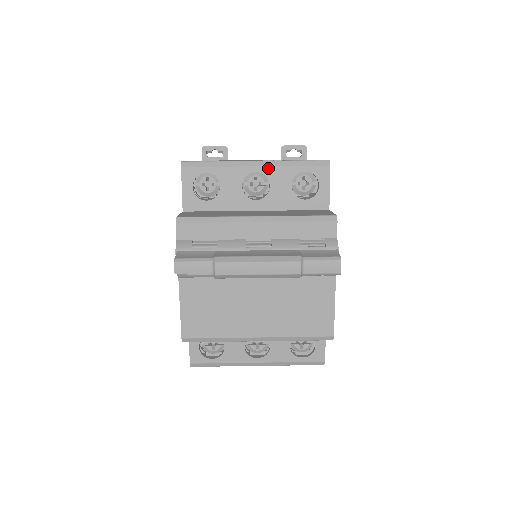
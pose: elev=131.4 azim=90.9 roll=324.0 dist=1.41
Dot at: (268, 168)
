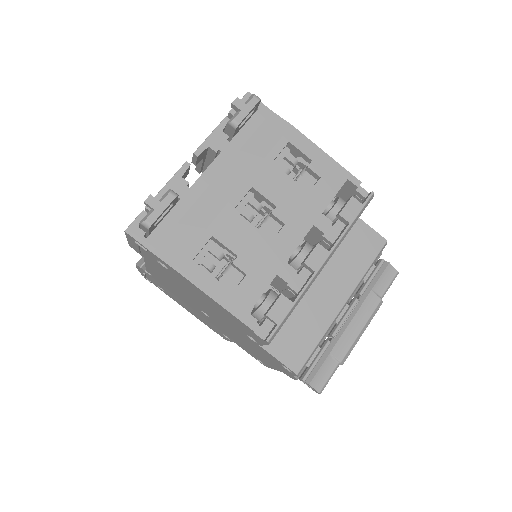
Dot at: occluded
